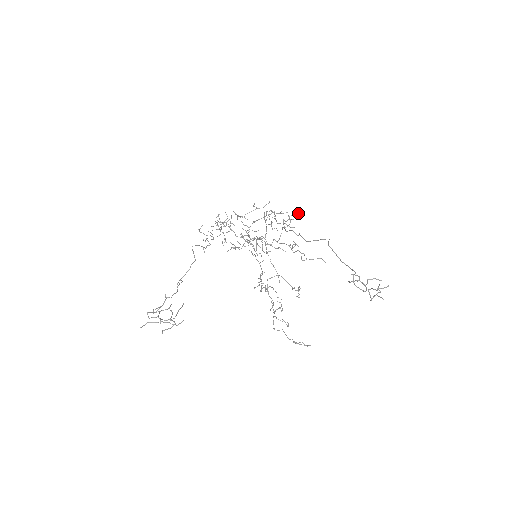
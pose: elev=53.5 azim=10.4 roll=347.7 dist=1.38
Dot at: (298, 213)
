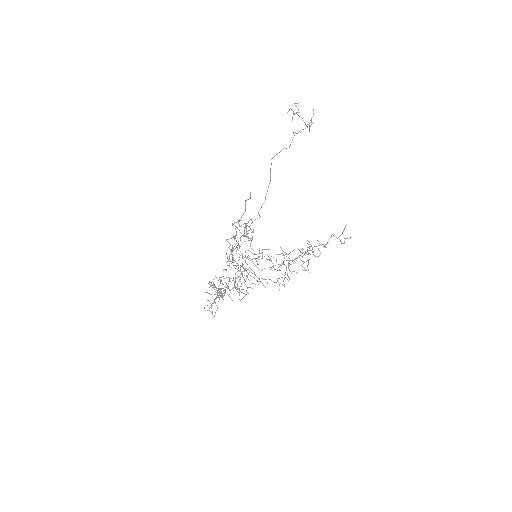
Dot at: occluded
